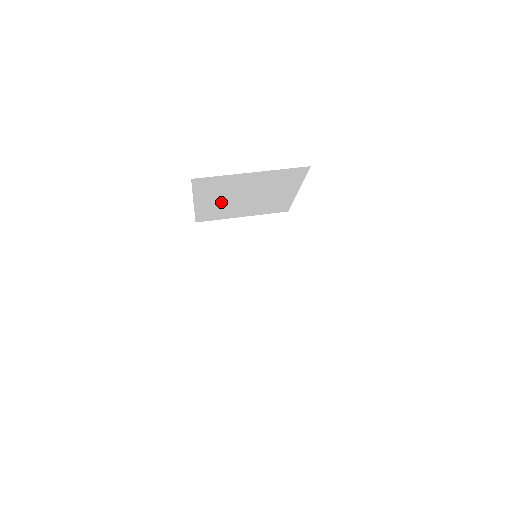
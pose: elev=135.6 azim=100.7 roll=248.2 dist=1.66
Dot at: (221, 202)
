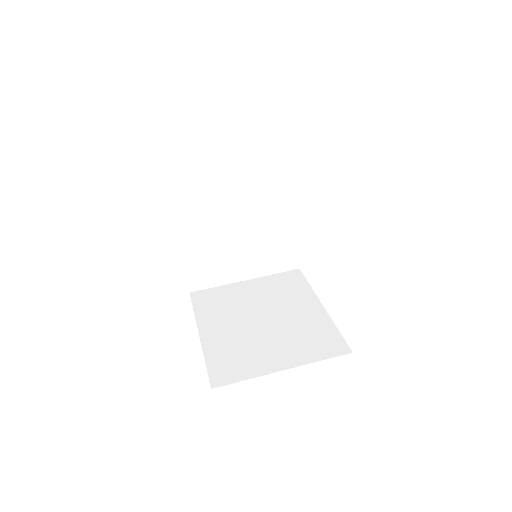
Dot at: (210, 234)
